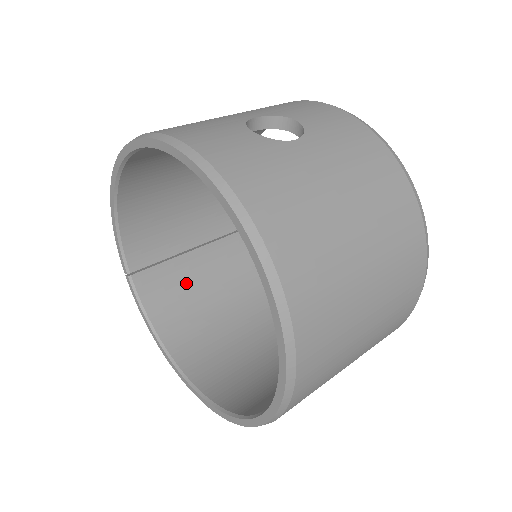
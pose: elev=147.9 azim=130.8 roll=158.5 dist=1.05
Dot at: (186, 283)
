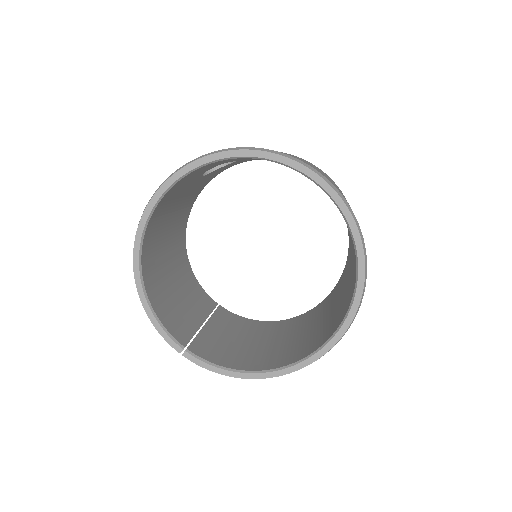
Dot at: (222, 343)
